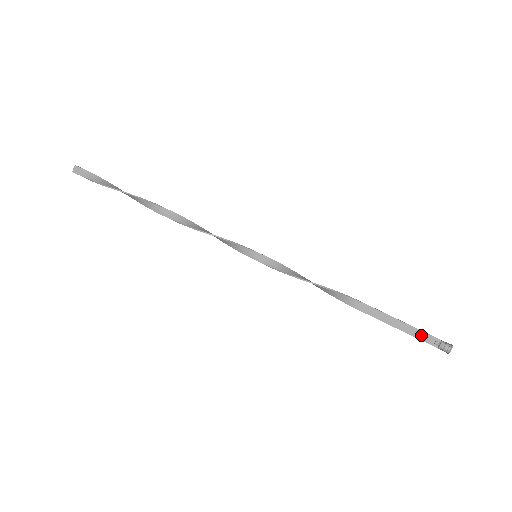
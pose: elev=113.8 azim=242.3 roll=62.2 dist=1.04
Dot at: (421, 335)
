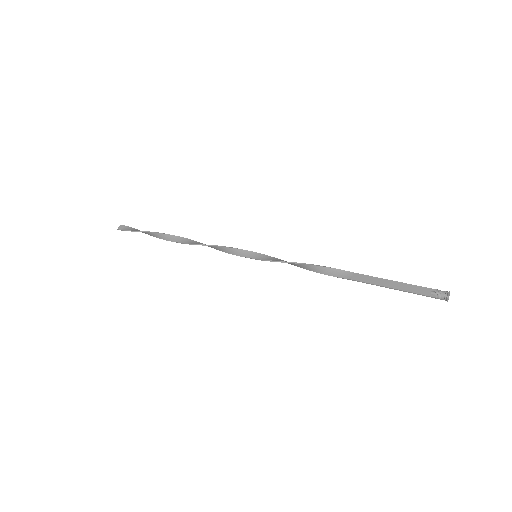
Dot at: (415, 289)
